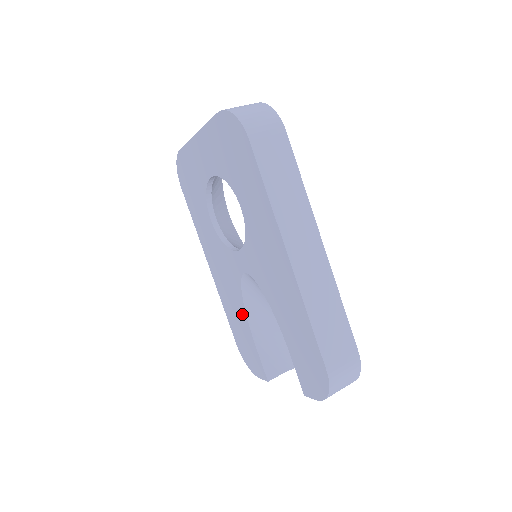
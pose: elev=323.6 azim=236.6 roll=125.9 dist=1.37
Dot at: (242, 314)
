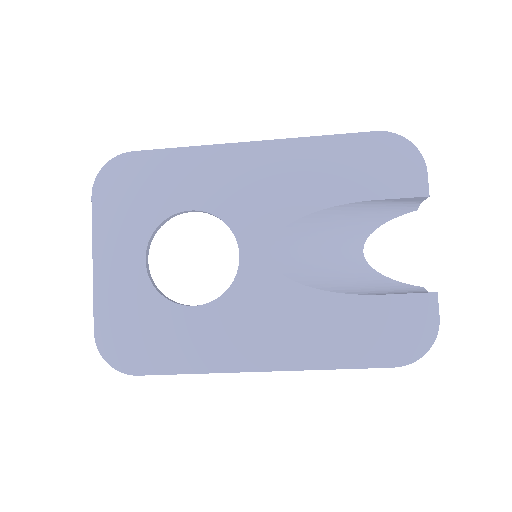
Dot at: (331, 305)
